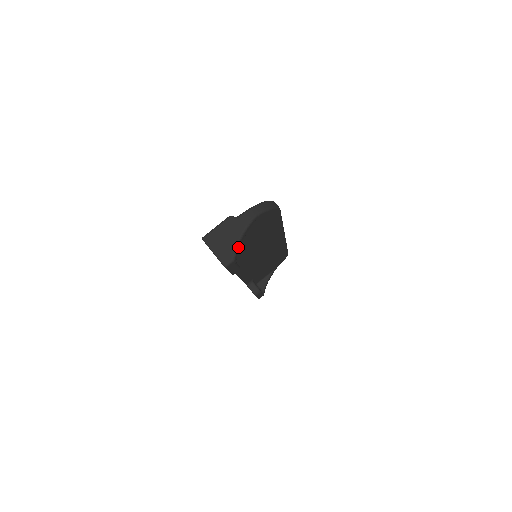
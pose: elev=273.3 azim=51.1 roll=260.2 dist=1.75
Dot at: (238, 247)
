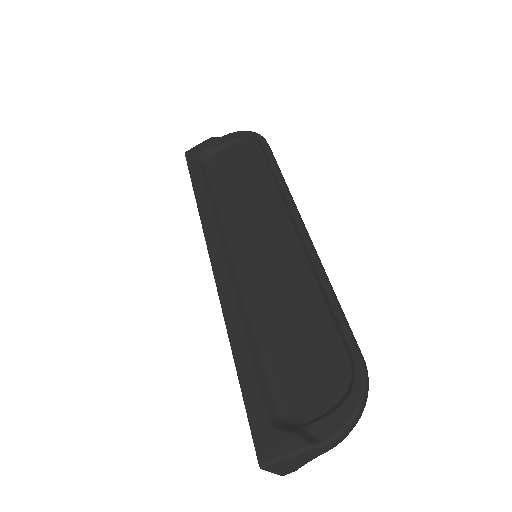
Dot at: occluded
